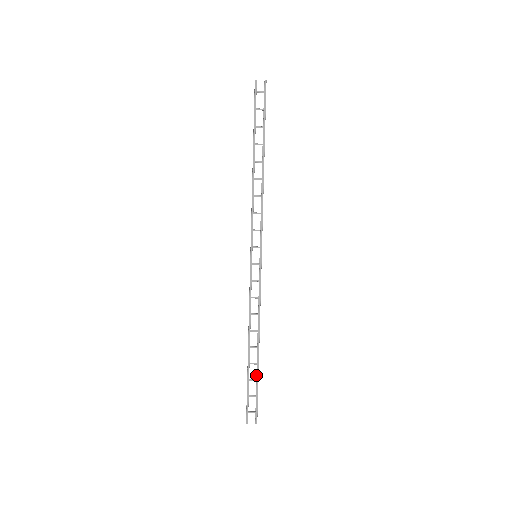
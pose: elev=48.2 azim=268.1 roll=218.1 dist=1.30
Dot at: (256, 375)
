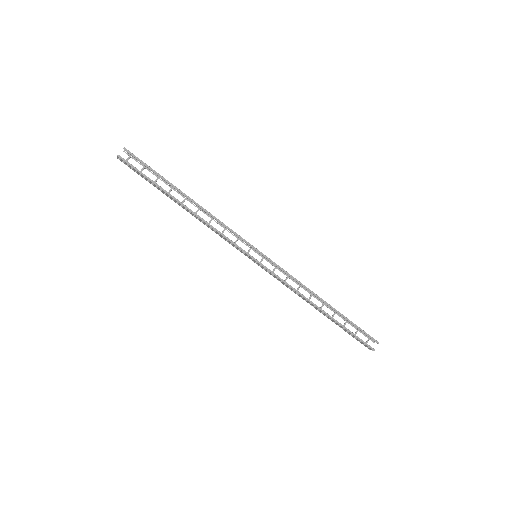
Dot at: occluded
